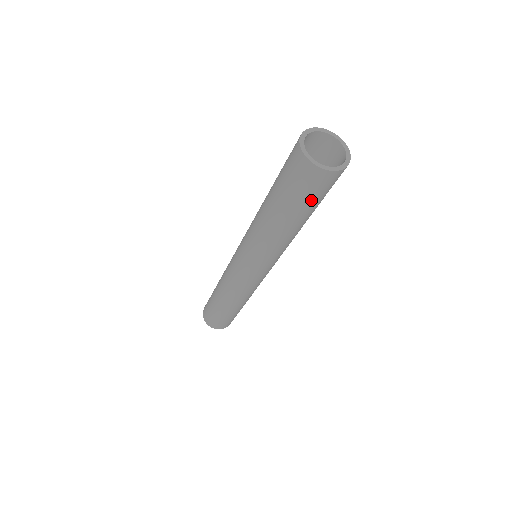
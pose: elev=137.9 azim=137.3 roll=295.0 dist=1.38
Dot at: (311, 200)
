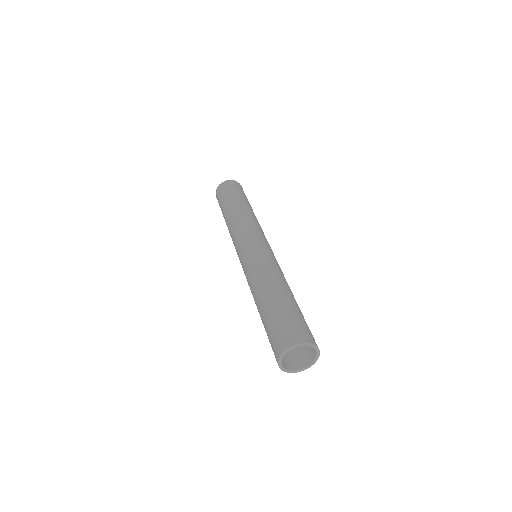
Dot at: occluded
